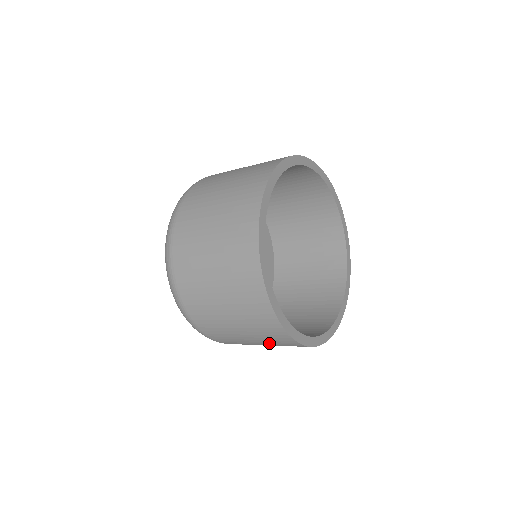
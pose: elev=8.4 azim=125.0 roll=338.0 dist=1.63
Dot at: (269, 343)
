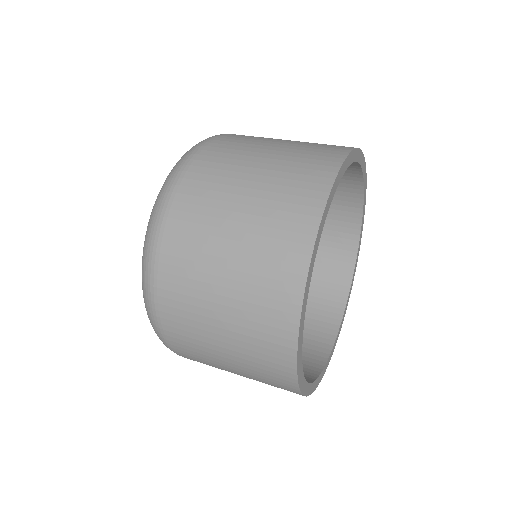
Dot at: occluded
